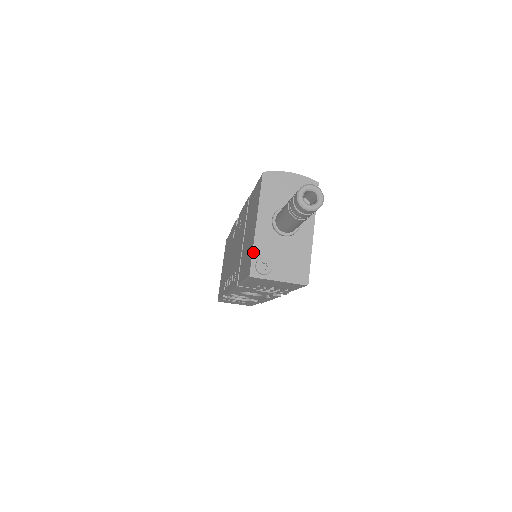
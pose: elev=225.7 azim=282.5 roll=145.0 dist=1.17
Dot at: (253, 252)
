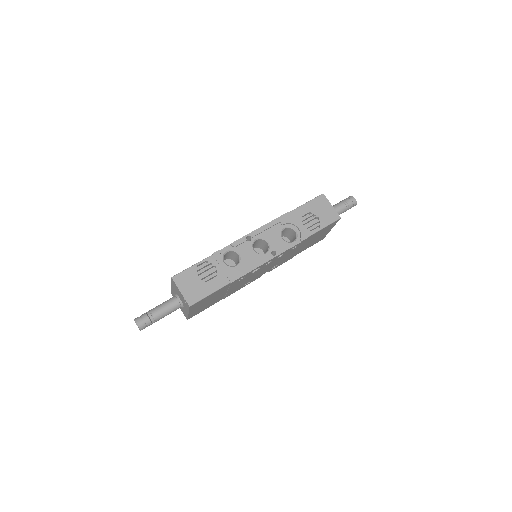
Dot at: occluded
